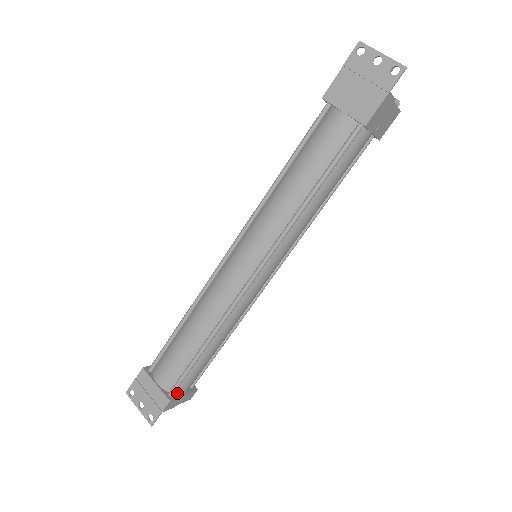
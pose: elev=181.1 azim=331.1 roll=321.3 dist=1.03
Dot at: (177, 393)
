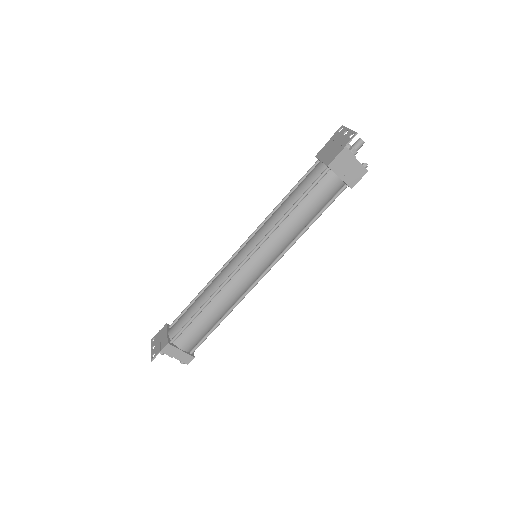
Dot at: (177, 345)
